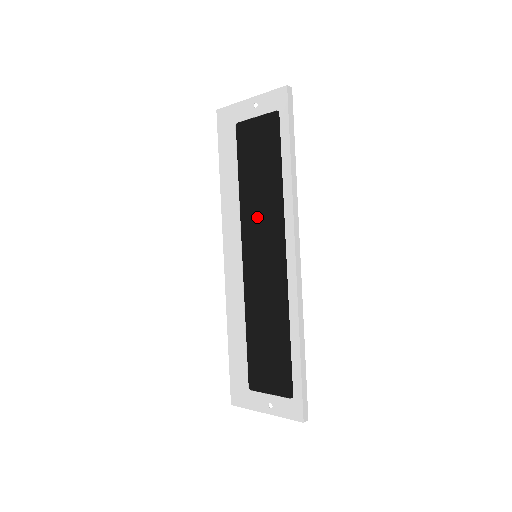
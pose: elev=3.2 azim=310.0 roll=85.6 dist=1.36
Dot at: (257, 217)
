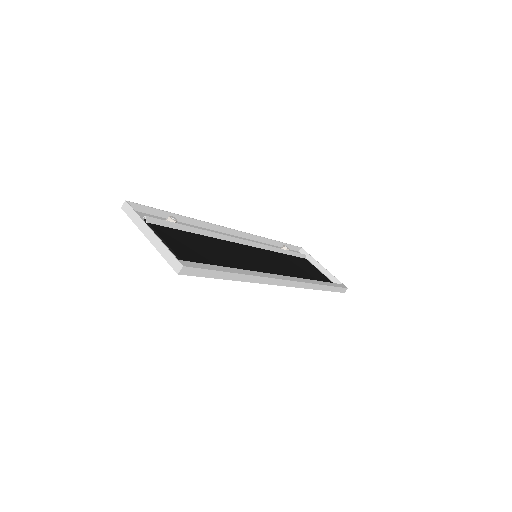
Dot at: (237, 255)
